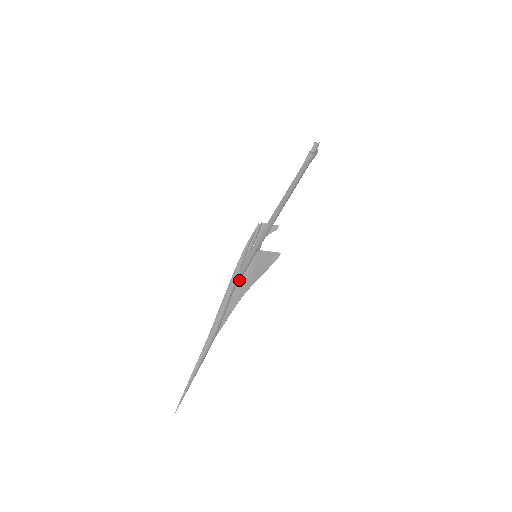
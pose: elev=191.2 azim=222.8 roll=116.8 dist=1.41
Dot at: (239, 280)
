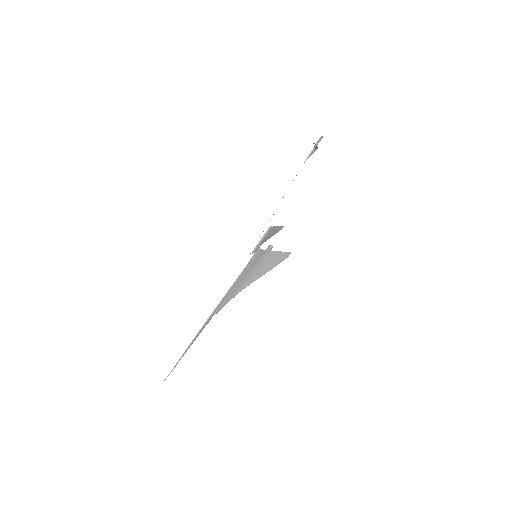
Dot at: occluded
